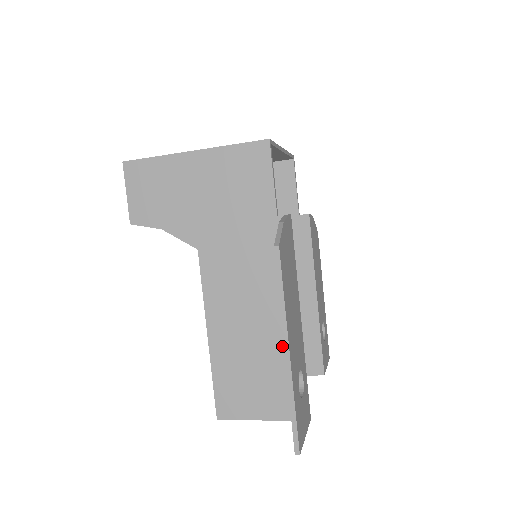
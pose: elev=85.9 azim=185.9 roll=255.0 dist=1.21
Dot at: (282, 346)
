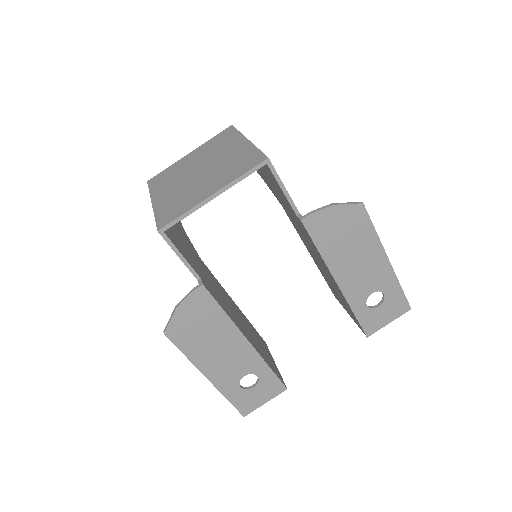
Dot at: occluded
